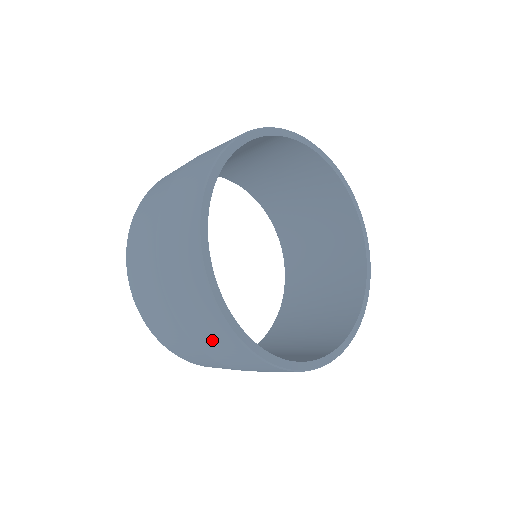
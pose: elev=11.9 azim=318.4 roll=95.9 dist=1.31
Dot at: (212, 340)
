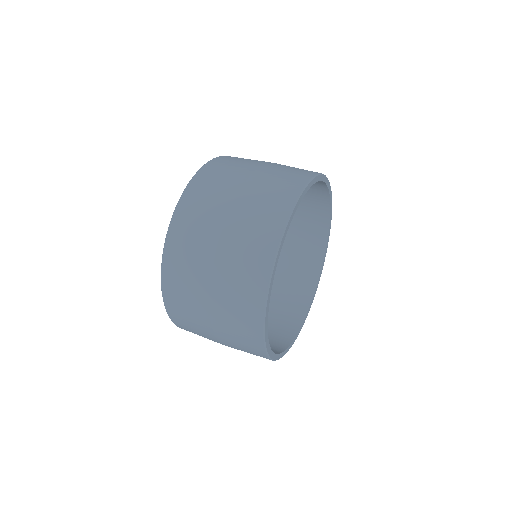
Dot at: (239, 343)
